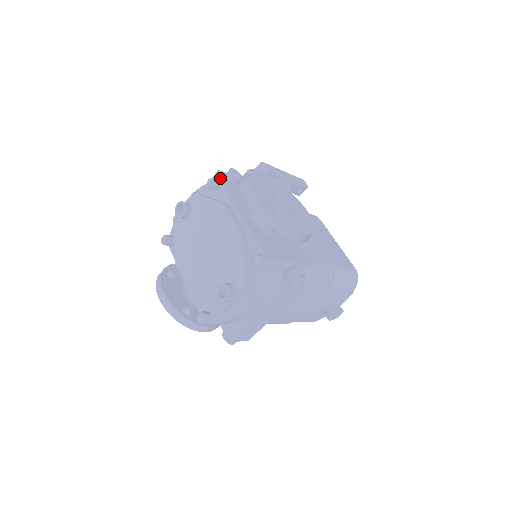
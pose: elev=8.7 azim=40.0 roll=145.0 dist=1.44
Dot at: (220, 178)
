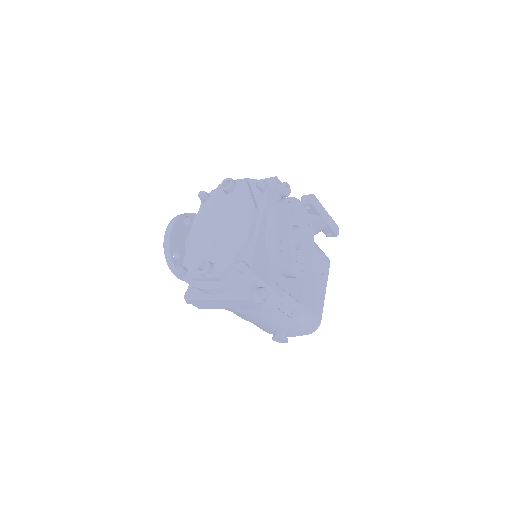
Dot at: (273, 183)
